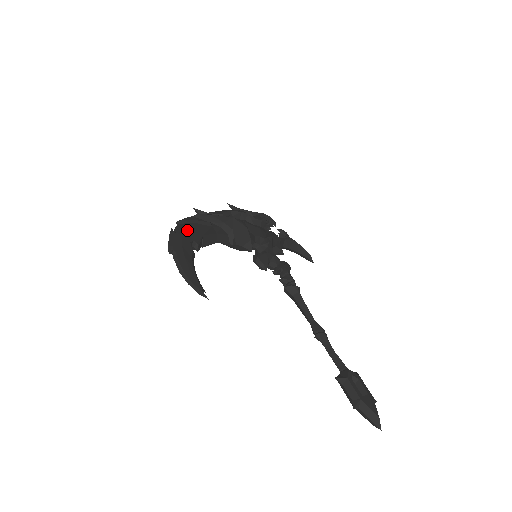
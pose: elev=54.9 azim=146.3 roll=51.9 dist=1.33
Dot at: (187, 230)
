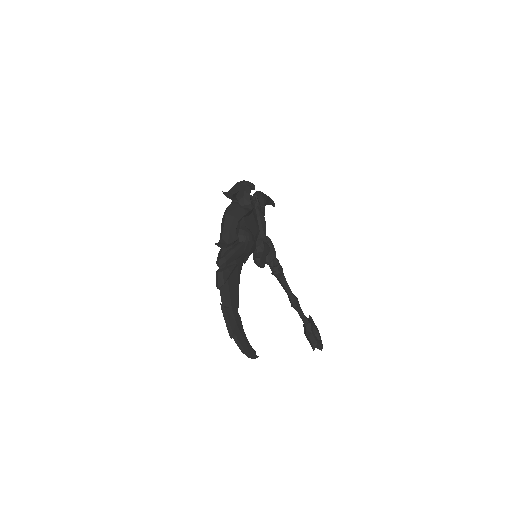
Dot at: (230, 296)
